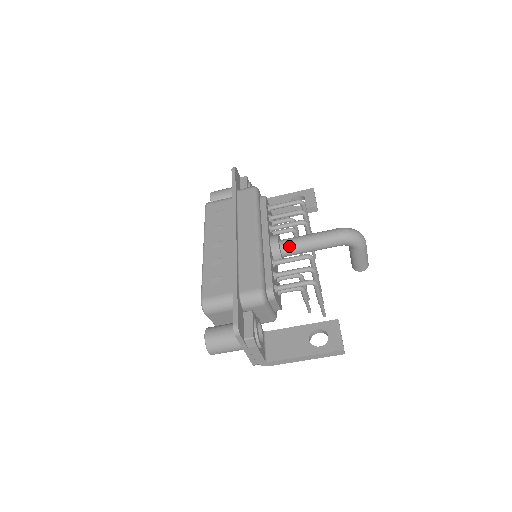
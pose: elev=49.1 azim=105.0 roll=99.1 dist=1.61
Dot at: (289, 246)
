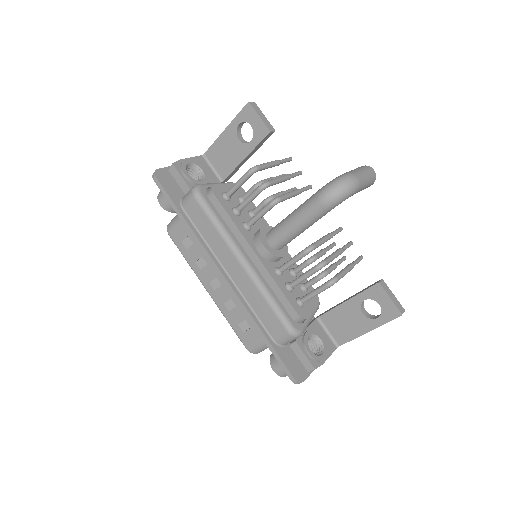
Dot at: (280, 243)
